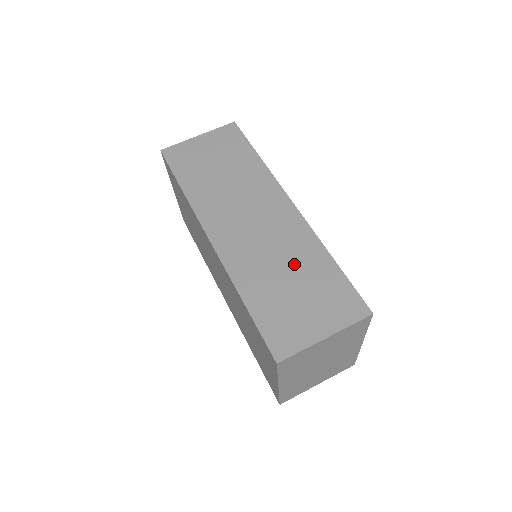
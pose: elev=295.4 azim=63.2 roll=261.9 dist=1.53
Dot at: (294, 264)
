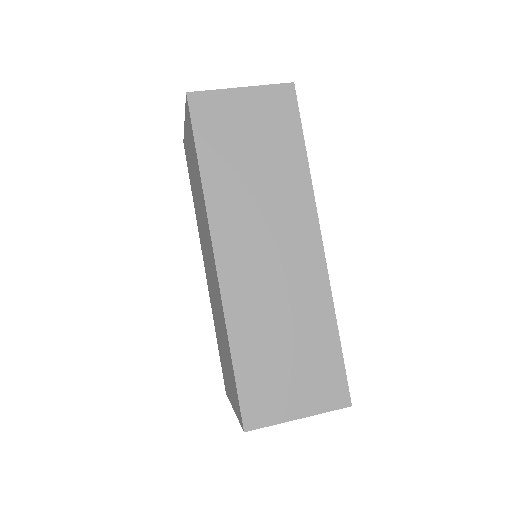
Dot at: (297, 325)
